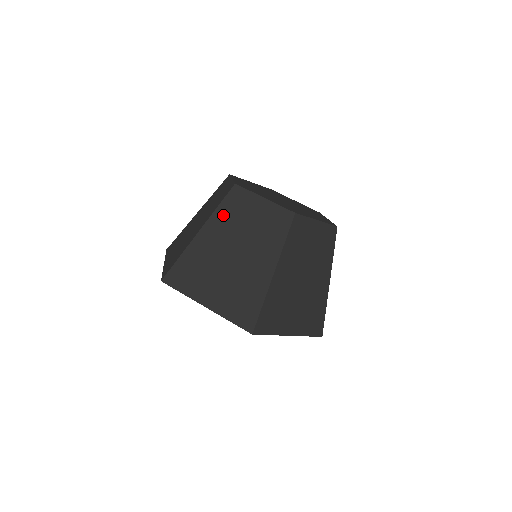
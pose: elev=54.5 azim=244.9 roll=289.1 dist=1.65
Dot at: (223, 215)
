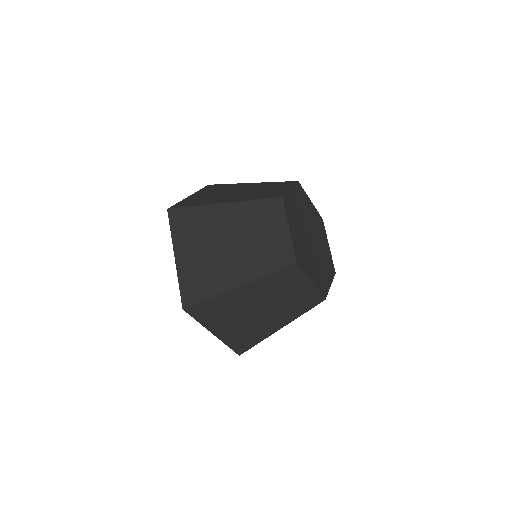
Dot at: (269, 282)
